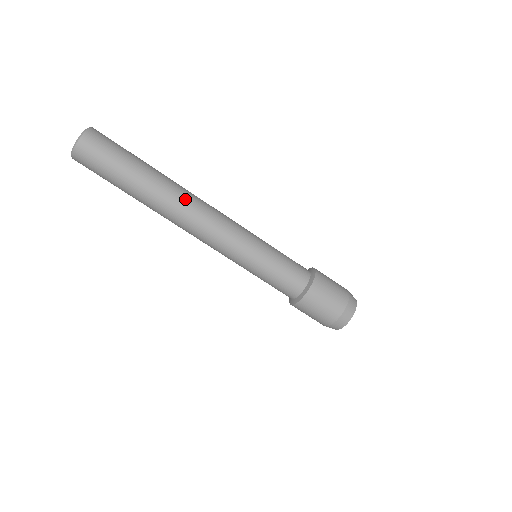
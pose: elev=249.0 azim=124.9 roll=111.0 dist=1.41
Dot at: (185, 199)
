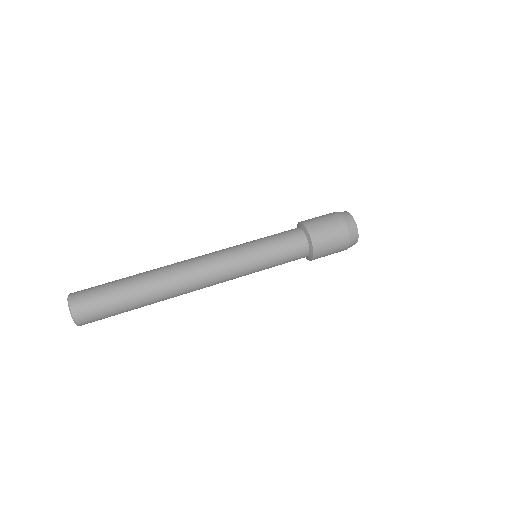
Dot at: occluded
